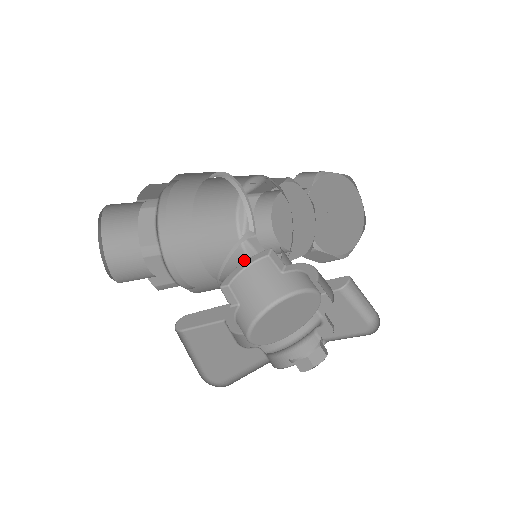
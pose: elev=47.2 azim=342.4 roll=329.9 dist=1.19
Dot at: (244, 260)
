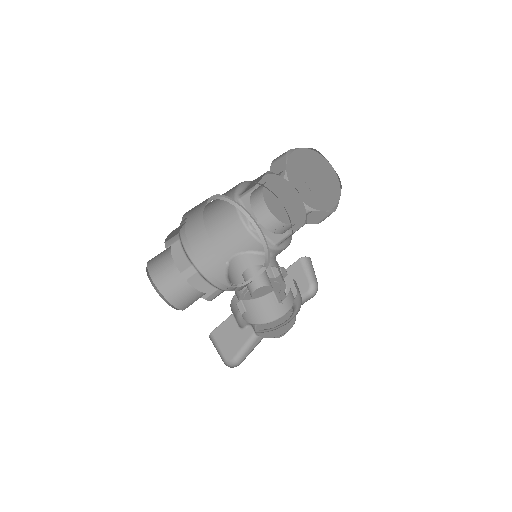
Dot at: (235, 217)
